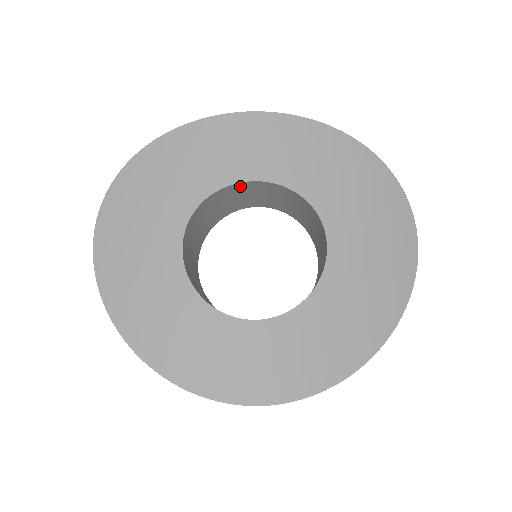
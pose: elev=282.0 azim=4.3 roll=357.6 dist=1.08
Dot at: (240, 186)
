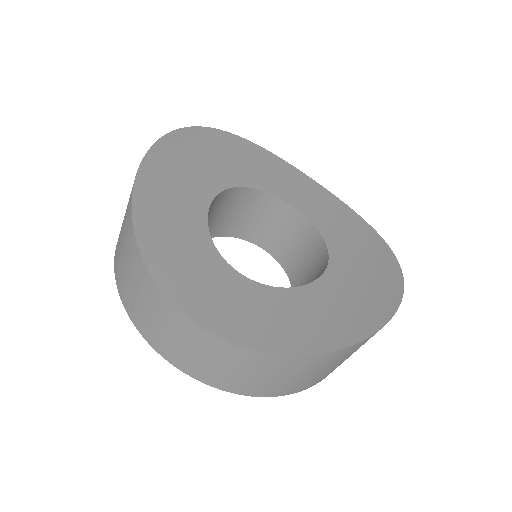
Dot at: (276, 204)
